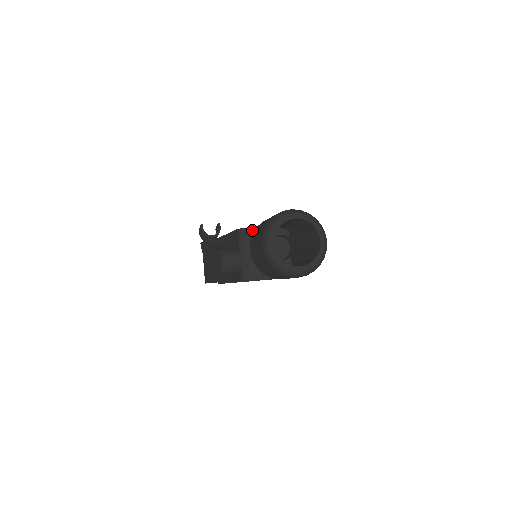
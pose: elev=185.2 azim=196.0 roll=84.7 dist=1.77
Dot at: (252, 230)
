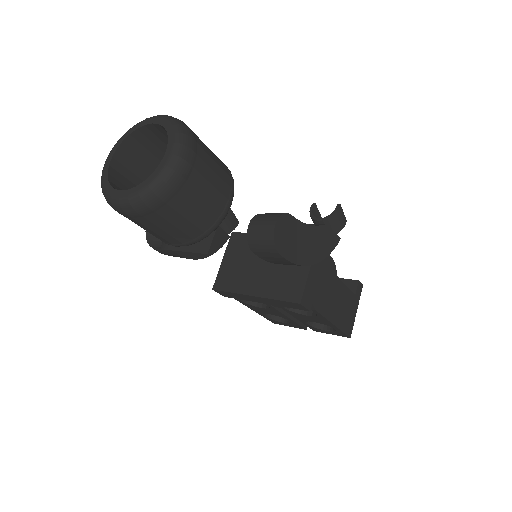
Dot at: occluded
